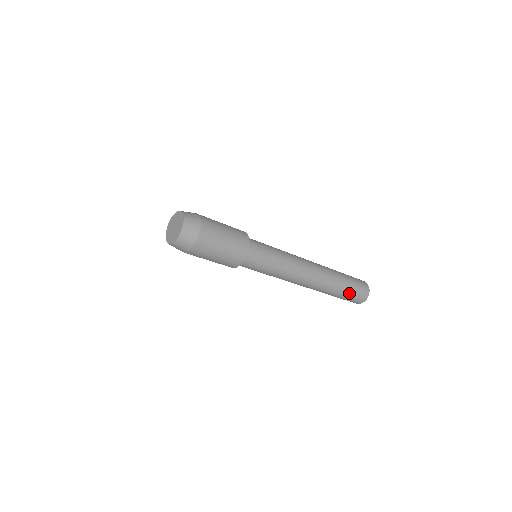
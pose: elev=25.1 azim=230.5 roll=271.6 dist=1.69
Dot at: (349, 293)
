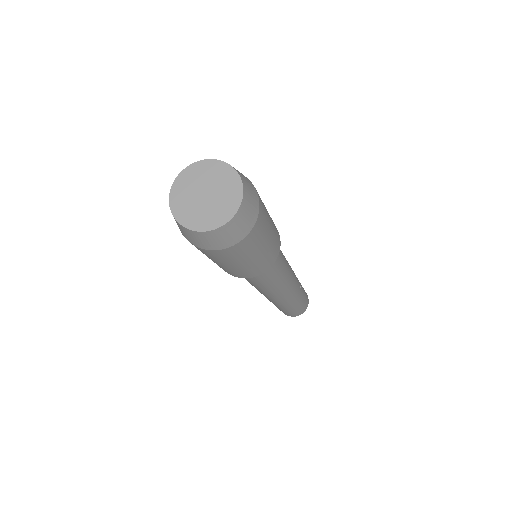
Dot at: (299, 307)
